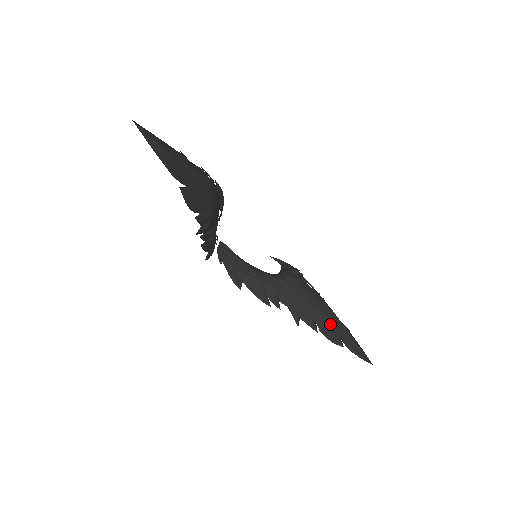
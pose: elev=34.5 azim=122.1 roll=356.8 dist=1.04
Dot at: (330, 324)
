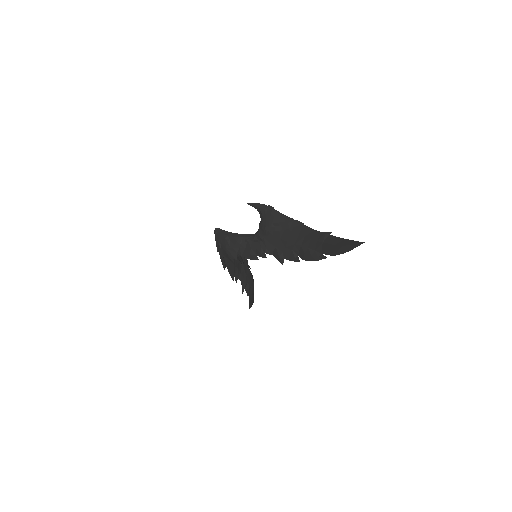
Dot at: (253, 291)
